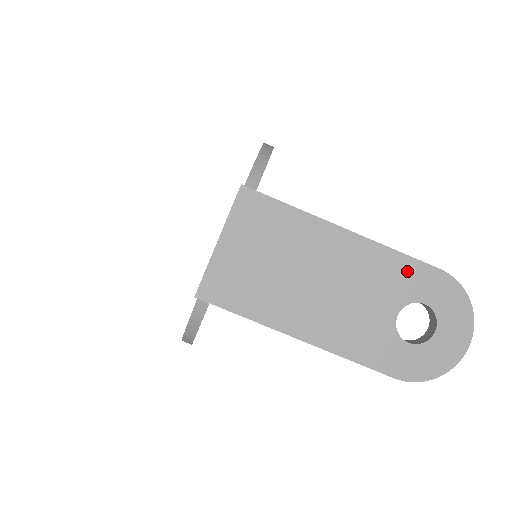
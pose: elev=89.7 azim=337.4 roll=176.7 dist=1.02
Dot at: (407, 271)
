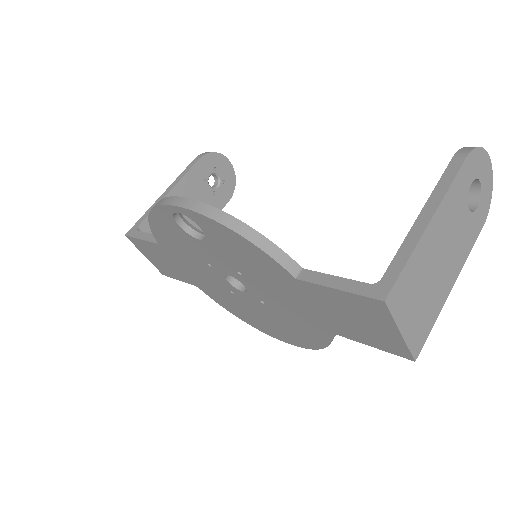
Dot at: (459, 185)
